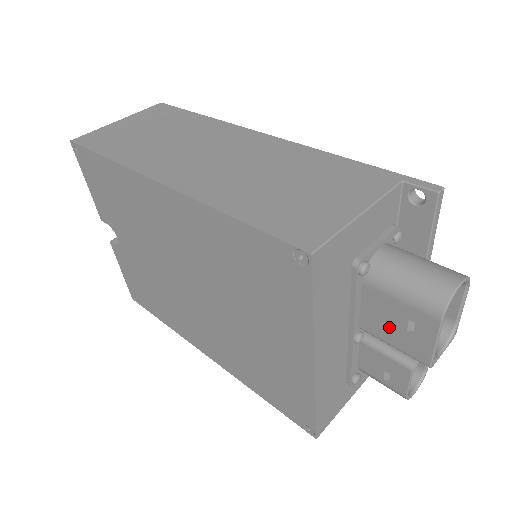
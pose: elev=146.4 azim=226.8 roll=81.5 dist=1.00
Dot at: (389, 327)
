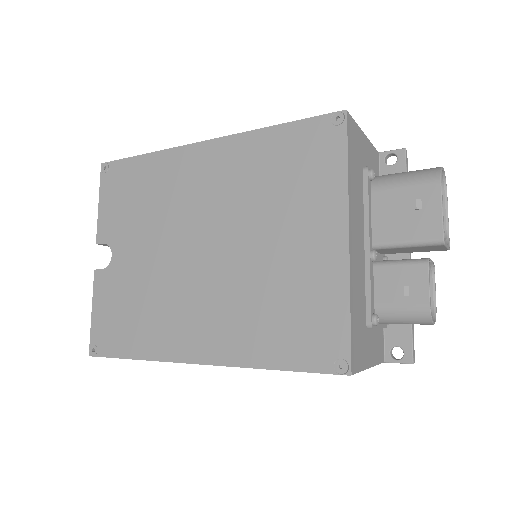
Dot at: (400, 221)
